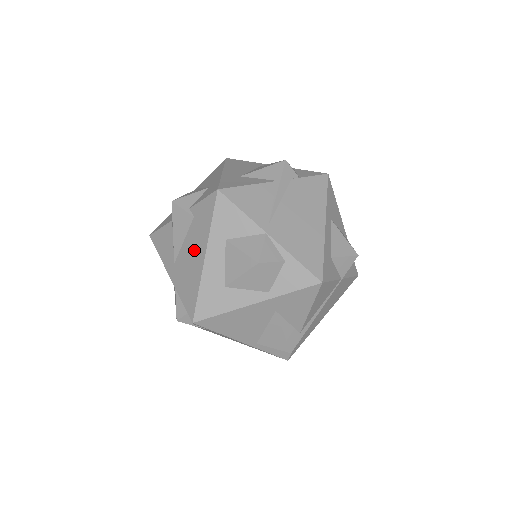
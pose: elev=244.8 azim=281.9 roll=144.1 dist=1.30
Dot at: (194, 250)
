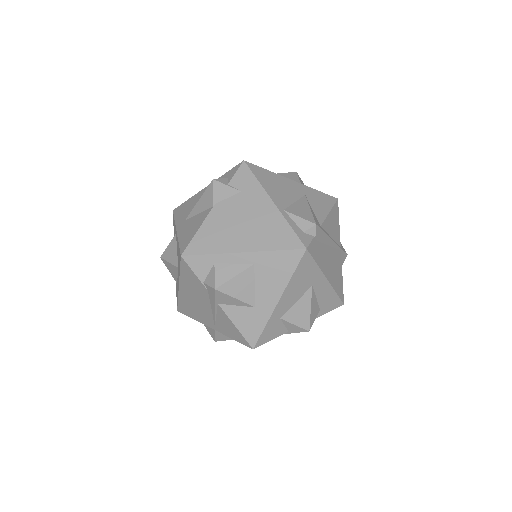
Dot at: occluded
